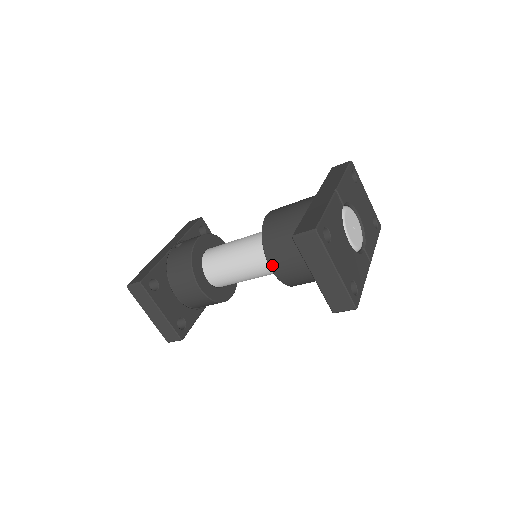
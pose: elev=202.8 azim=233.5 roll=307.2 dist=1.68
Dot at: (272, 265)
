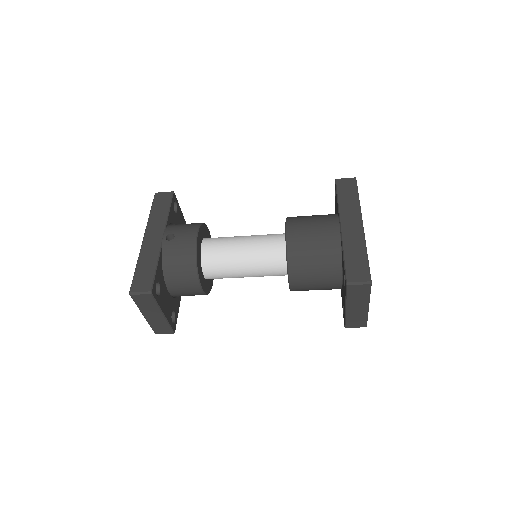
Dot at: (292, 281)
